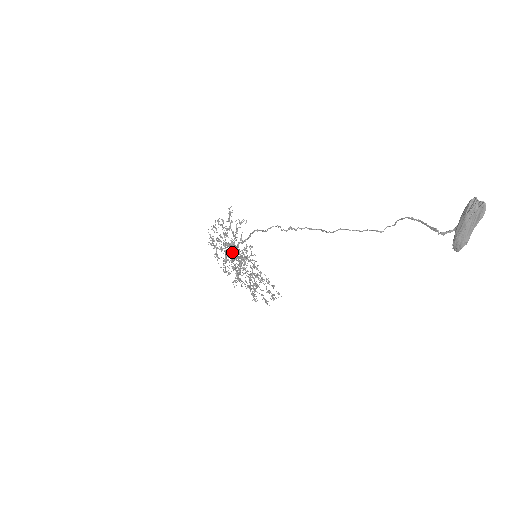
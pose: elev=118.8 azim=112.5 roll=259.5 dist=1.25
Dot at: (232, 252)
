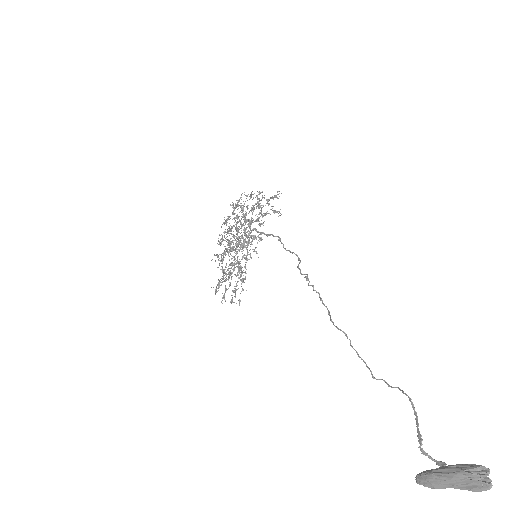
Dot at: occluded
